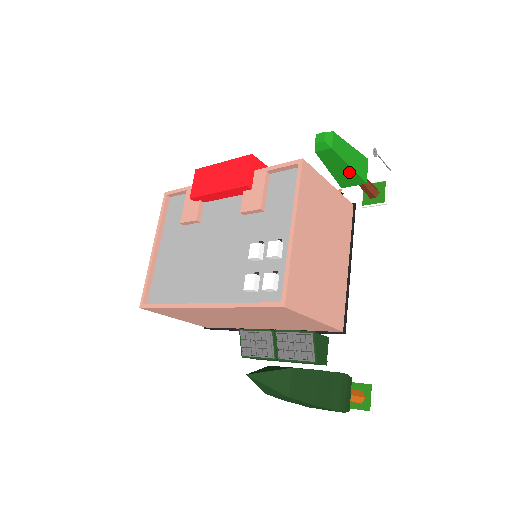
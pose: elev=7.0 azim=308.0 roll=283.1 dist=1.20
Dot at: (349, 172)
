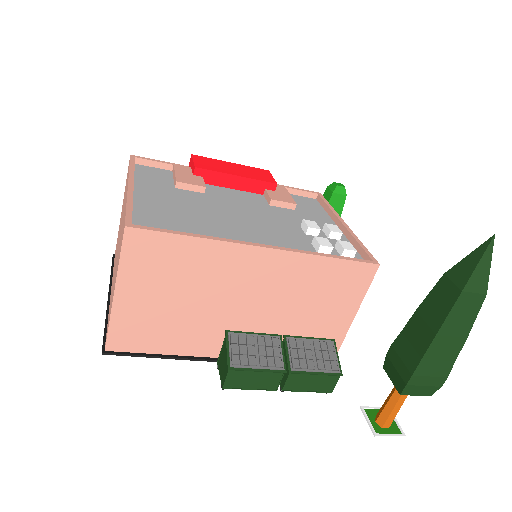
Dot at: occluded
